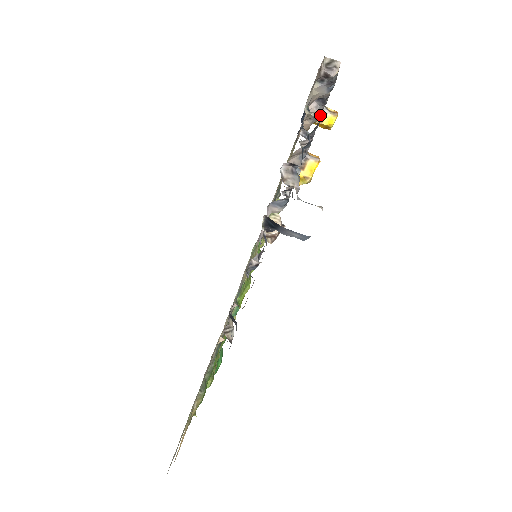
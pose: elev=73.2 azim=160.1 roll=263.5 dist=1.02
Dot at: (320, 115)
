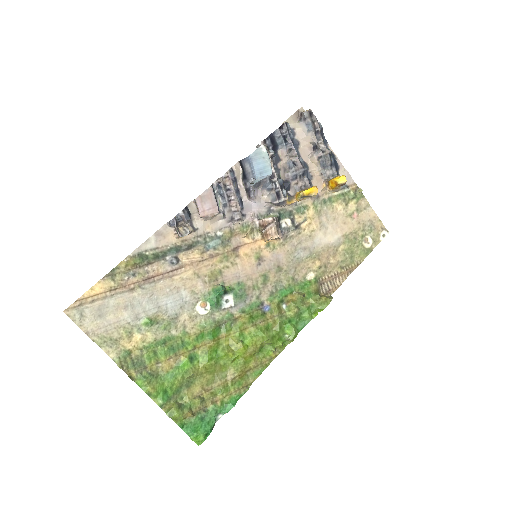
Dot at: (333, 178)
